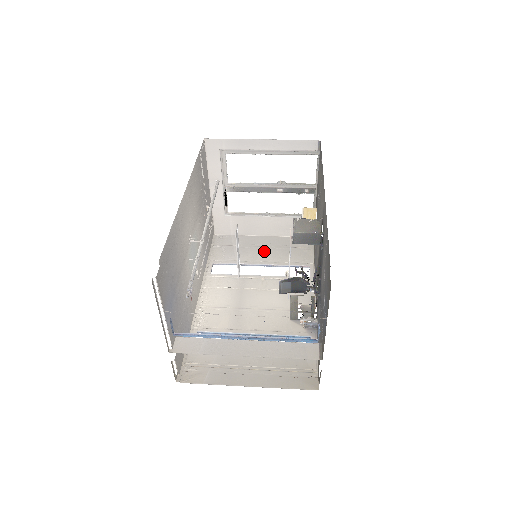
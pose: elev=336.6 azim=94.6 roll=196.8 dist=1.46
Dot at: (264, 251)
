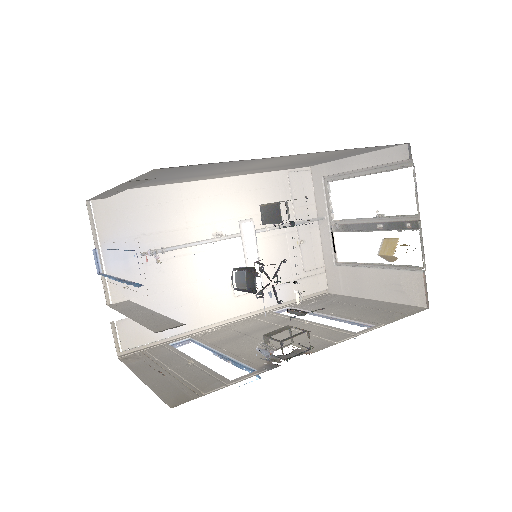
Dot at: (349, 308)
